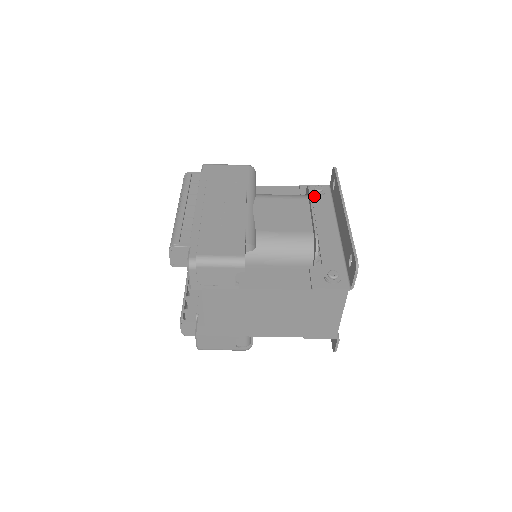
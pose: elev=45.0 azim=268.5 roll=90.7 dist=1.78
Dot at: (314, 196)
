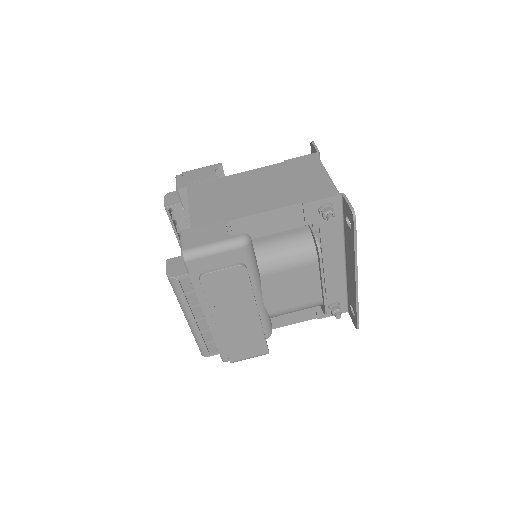
Dot at: occluded
